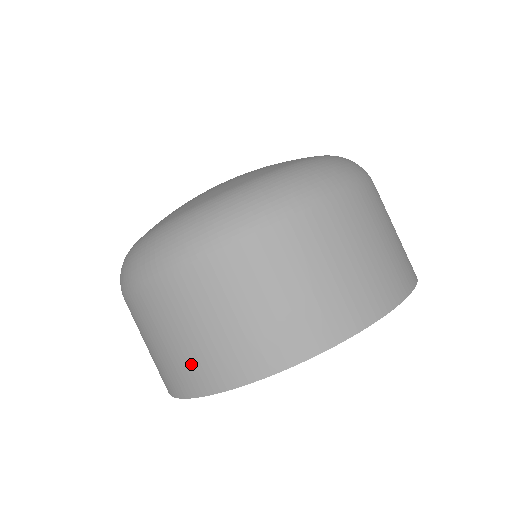
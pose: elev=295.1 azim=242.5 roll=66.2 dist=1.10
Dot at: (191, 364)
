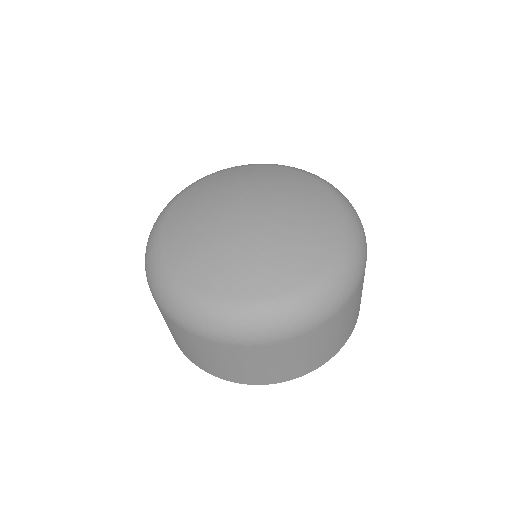
Dot at: (261, 375)
